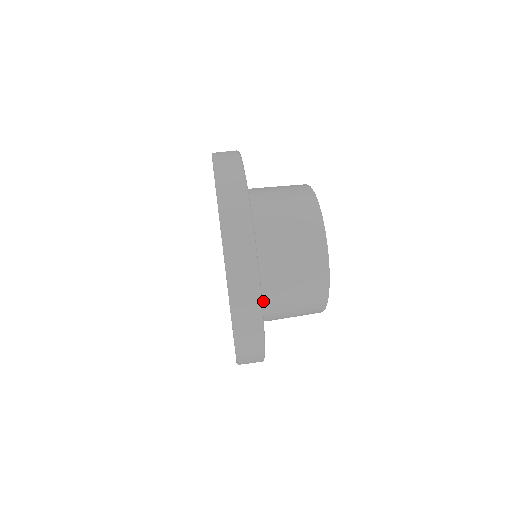
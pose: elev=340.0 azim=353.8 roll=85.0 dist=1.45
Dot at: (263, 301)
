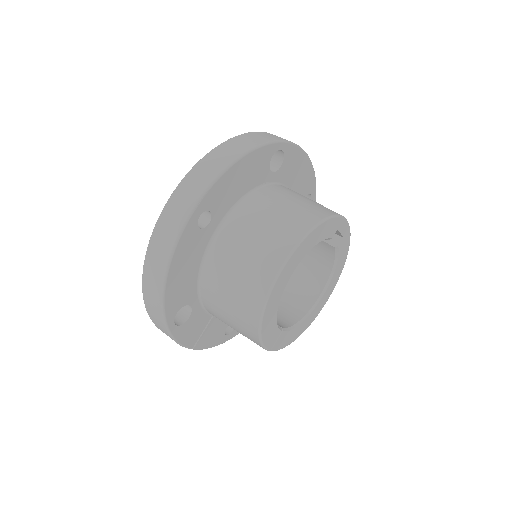
Dot at: (209, 254)
